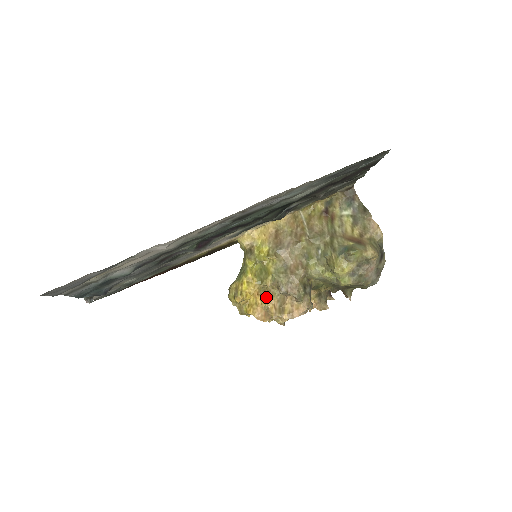
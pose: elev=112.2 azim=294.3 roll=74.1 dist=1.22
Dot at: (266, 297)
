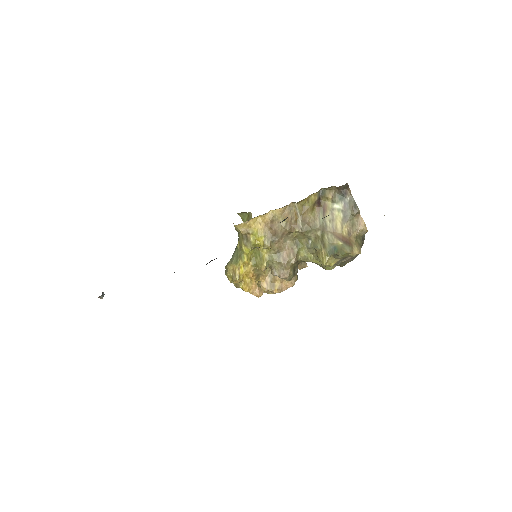
Dot at: (259, 275)
